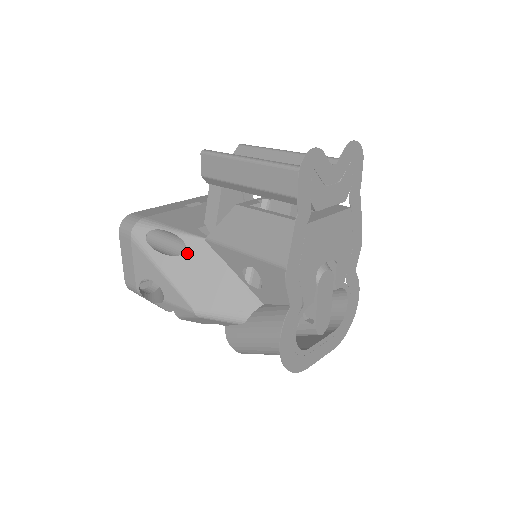
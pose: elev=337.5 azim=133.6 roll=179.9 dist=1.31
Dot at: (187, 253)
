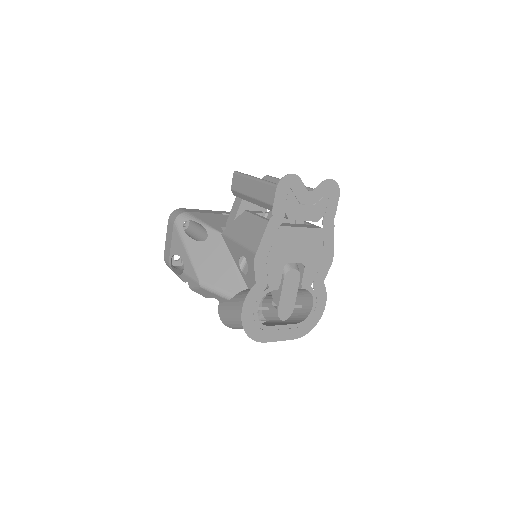
Dot at: (207, 241)
